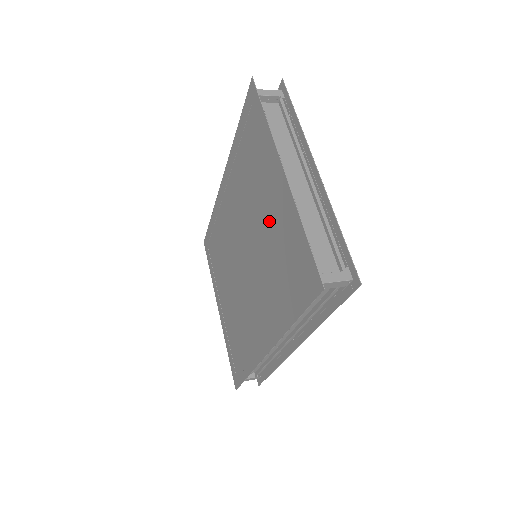
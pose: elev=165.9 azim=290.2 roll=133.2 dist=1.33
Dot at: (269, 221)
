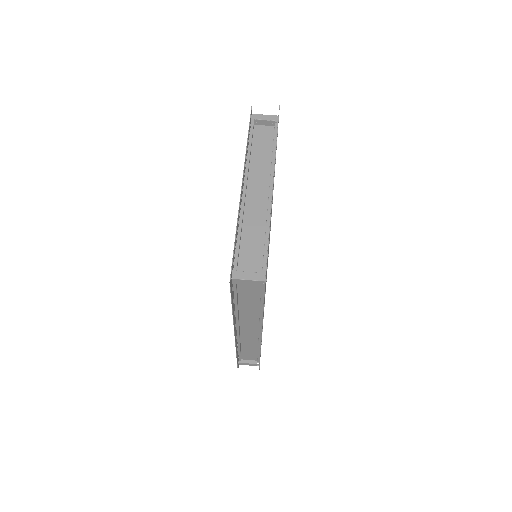
Dot at: occluded
